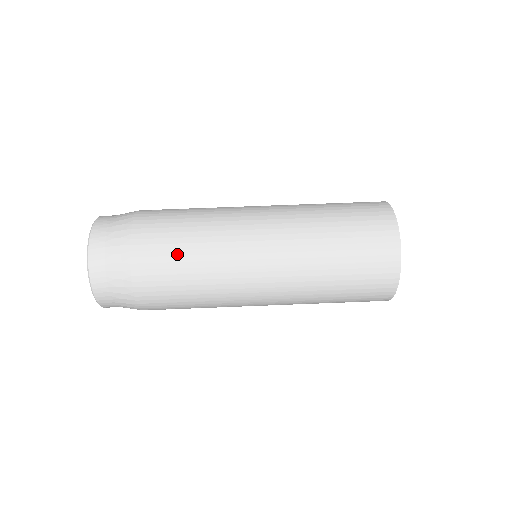
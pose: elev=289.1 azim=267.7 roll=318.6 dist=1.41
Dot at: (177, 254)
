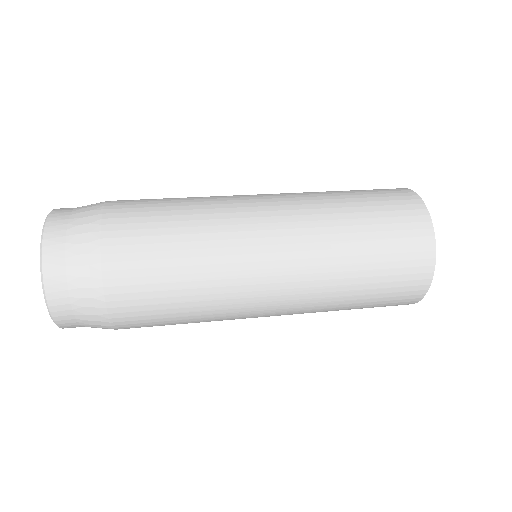
Dot at: (164, 241)
